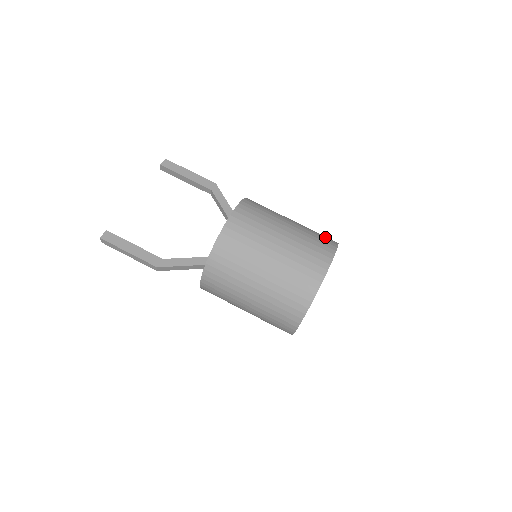
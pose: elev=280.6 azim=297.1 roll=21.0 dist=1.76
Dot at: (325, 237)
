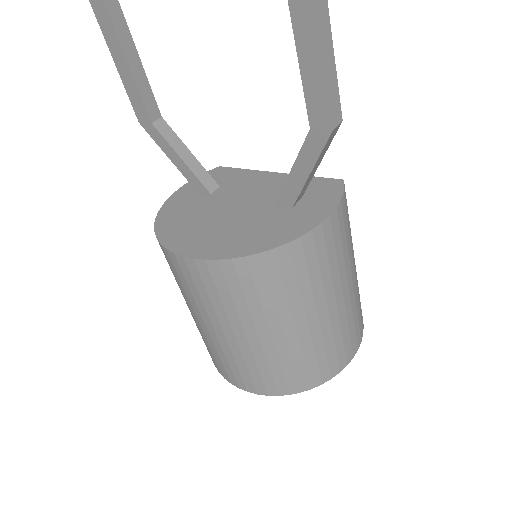
Dot at: (296, 377)
